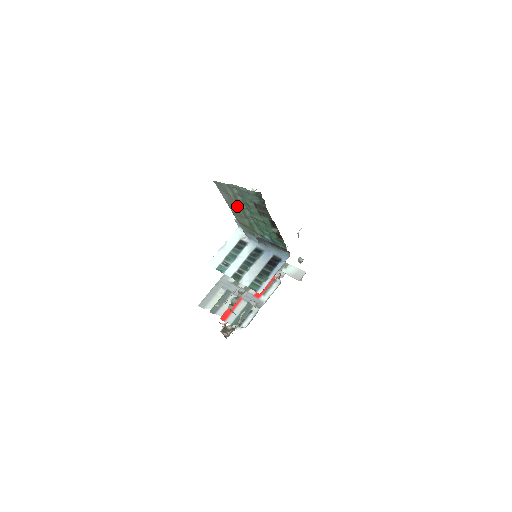
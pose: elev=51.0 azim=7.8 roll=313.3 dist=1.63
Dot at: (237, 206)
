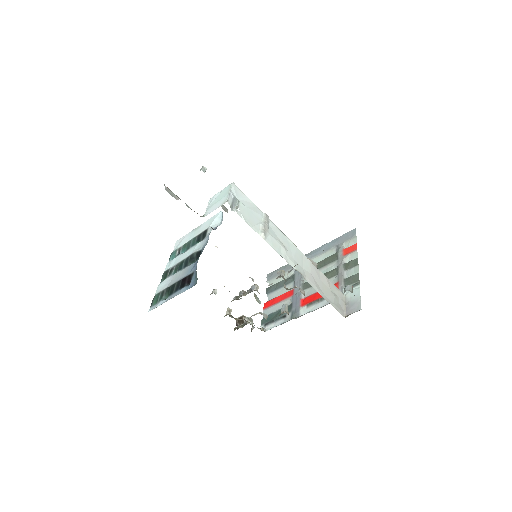
Dot at: occluded
